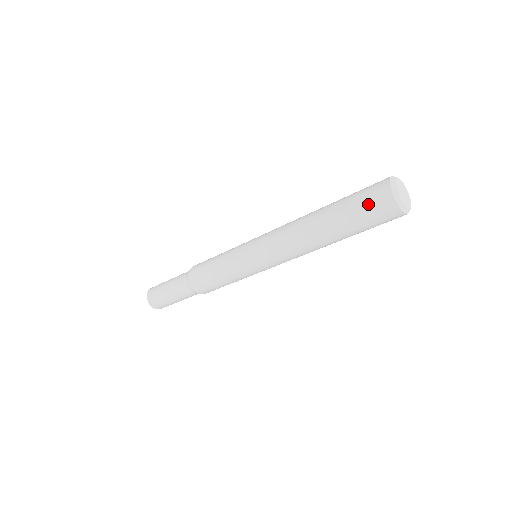
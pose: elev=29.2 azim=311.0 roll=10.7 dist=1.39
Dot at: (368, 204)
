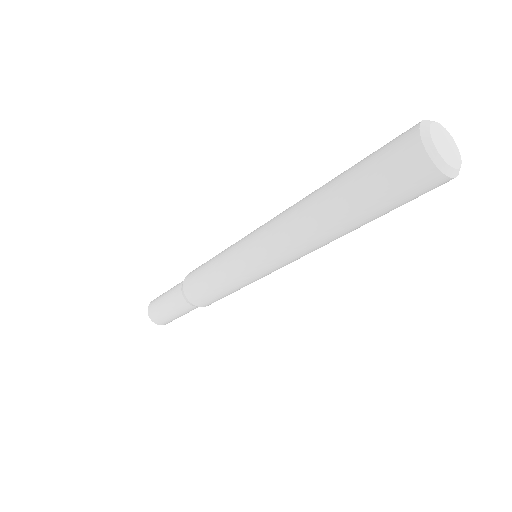
Dot at: (392, 177)
